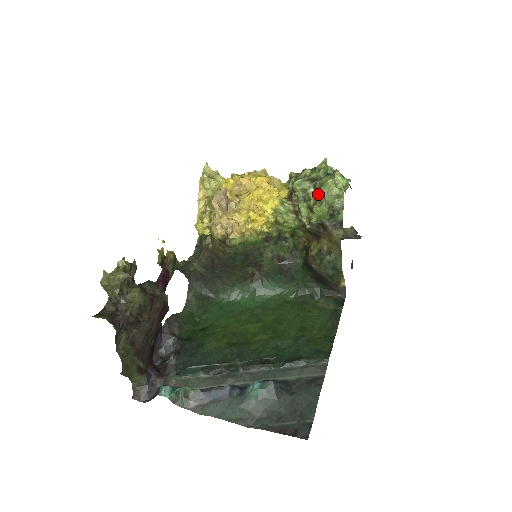
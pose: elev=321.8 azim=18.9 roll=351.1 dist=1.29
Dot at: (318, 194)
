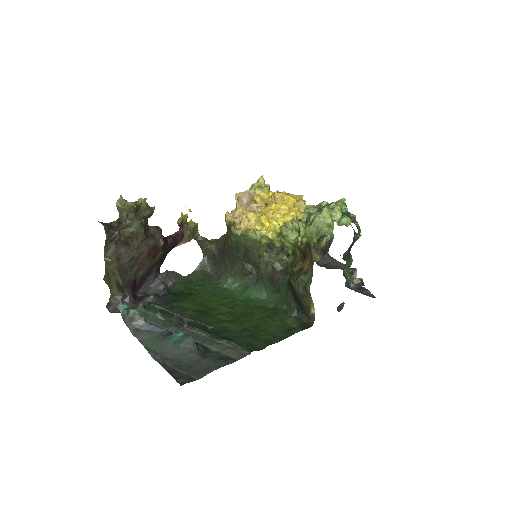
Dot at: occluded
